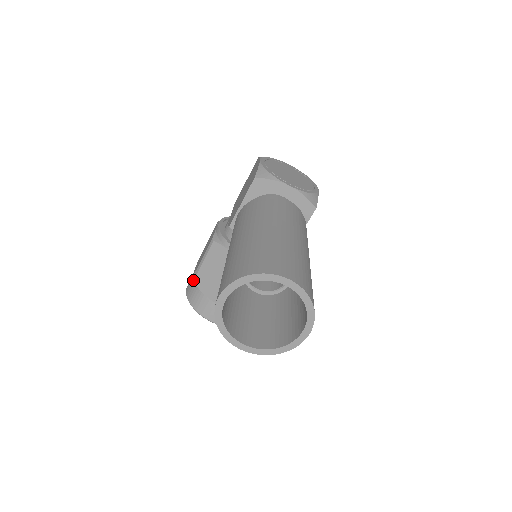
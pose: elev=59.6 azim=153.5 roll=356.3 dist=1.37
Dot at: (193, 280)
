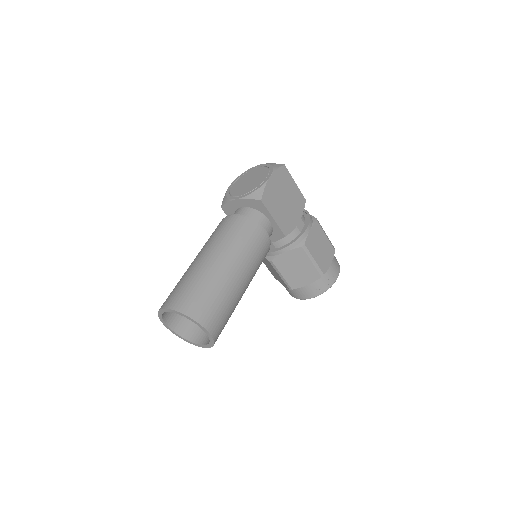
Dot at: (274, 277)
